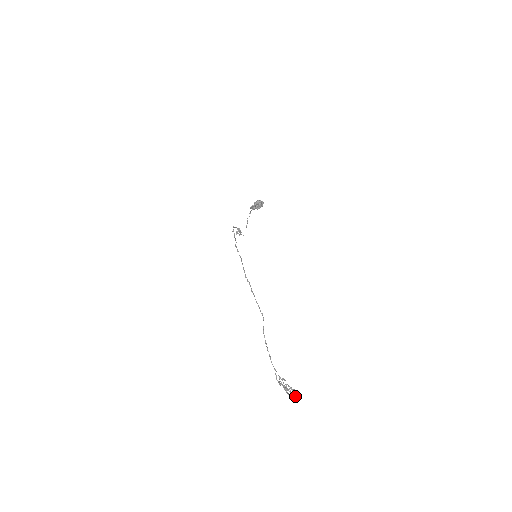
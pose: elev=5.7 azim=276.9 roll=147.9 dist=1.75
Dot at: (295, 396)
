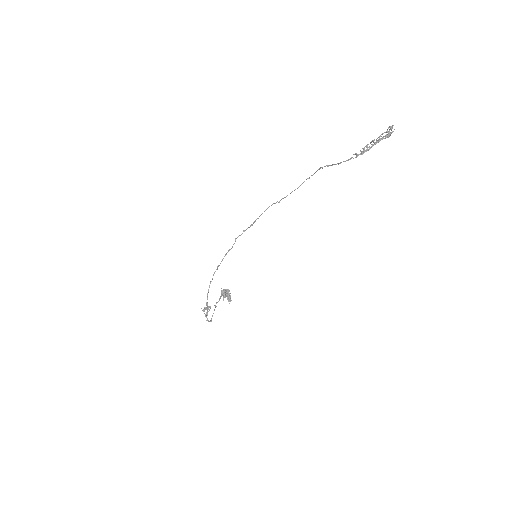
Dot at: (387, 136)
